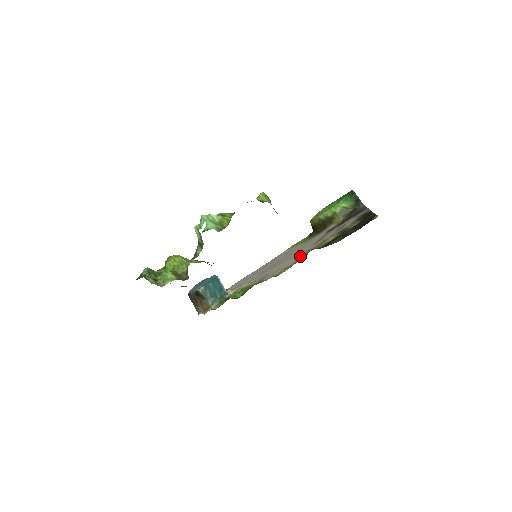
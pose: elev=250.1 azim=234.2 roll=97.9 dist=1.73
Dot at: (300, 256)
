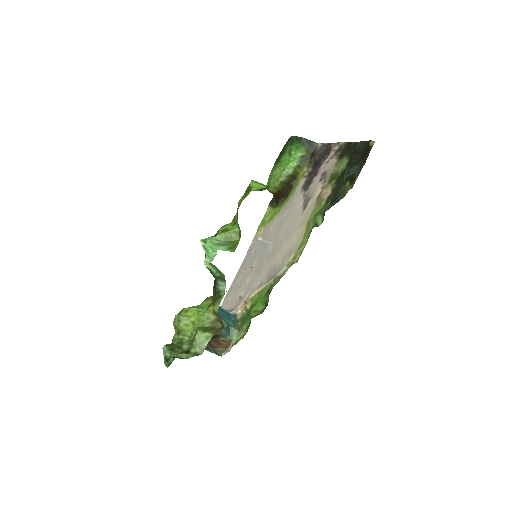
Dot at: (304, 228)
